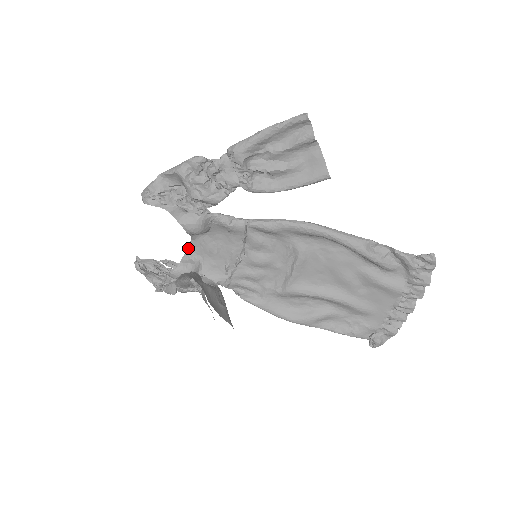
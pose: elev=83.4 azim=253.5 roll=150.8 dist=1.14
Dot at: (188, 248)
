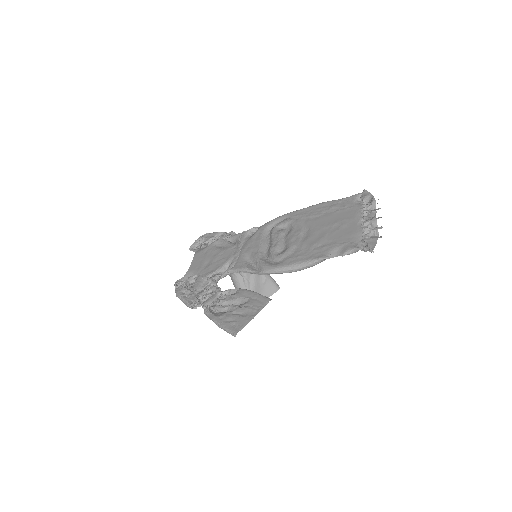
Dot at: (213, 253)
